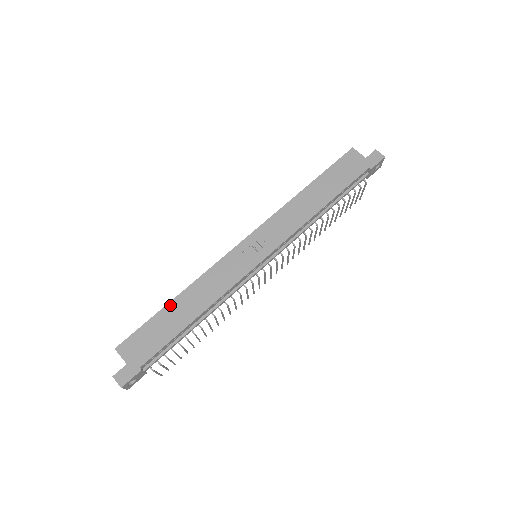
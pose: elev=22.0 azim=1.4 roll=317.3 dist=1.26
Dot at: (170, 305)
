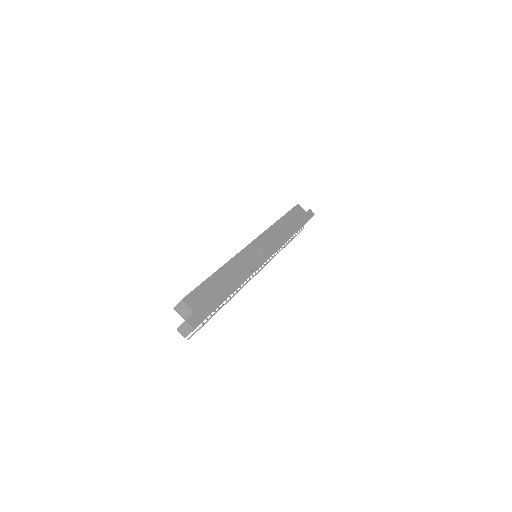
Dot at: (215, 275)
